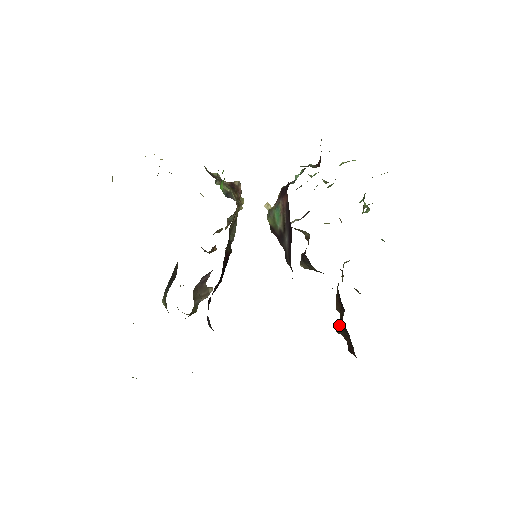
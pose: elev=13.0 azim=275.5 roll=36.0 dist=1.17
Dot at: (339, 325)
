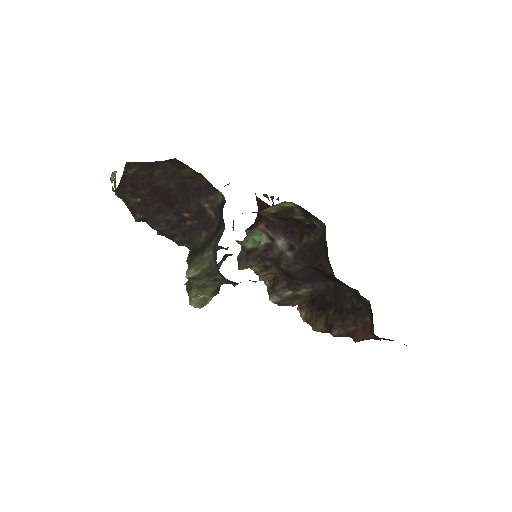
Dot at: (334, 324)
